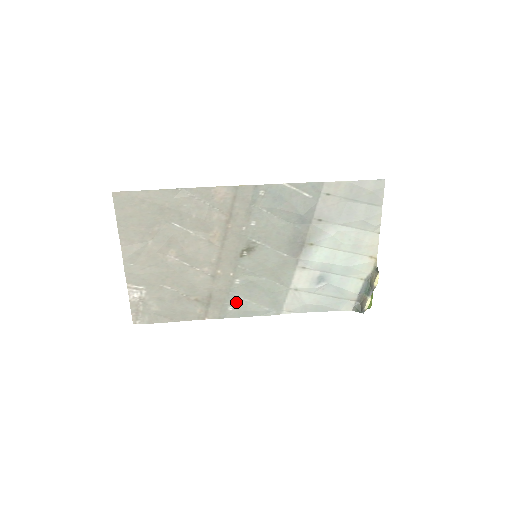
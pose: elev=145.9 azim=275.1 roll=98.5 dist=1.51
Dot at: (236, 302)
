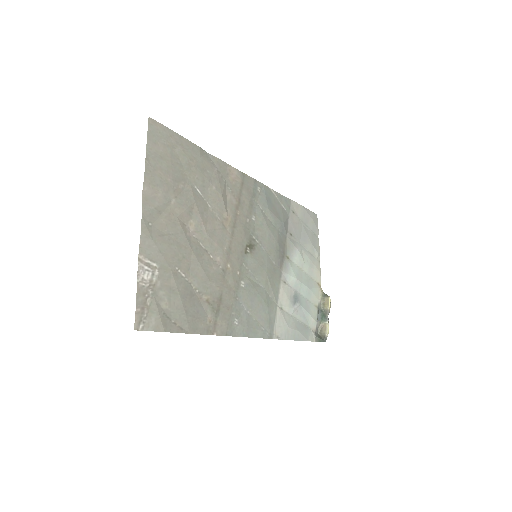
Dot at: (240, 313)
